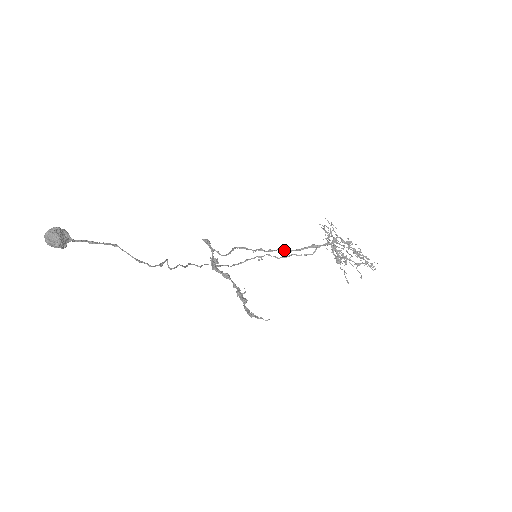
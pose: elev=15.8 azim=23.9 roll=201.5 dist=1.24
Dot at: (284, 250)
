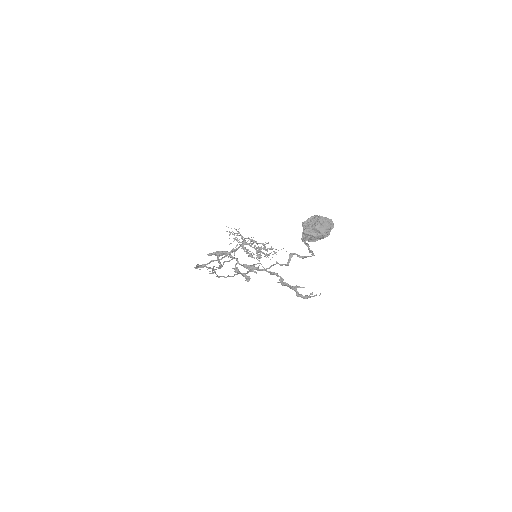
Dot at: occluded
